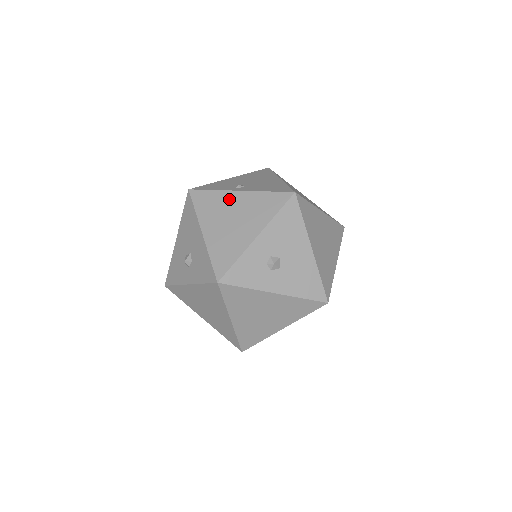
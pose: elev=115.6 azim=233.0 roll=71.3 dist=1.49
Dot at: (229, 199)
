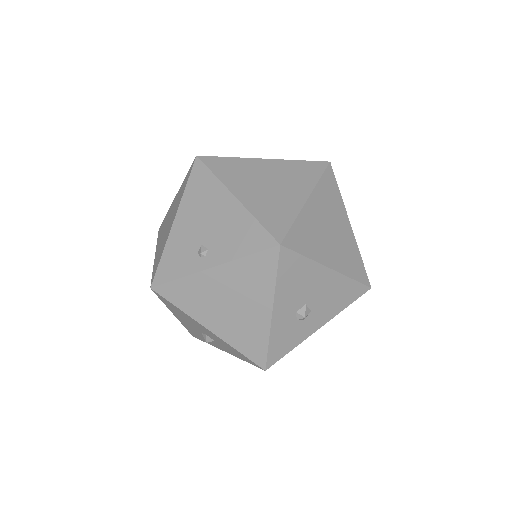
Dot at: (207, 283)
